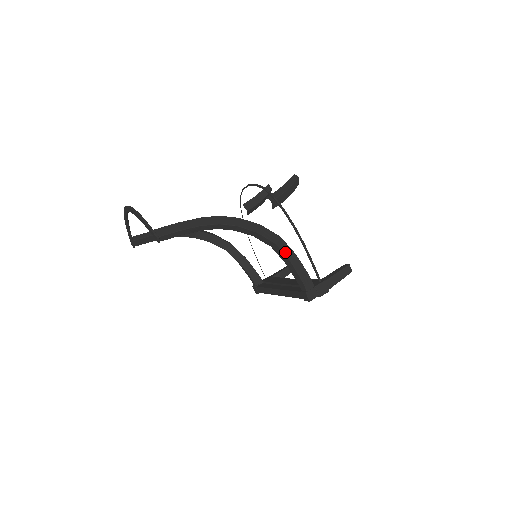
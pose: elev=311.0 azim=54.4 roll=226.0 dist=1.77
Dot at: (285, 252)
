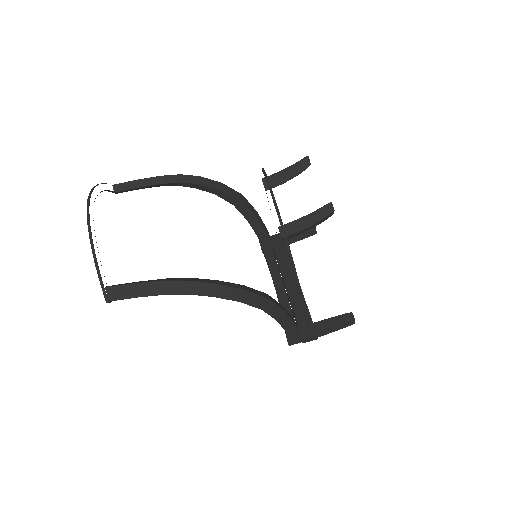
Dot at: (272, 314)
